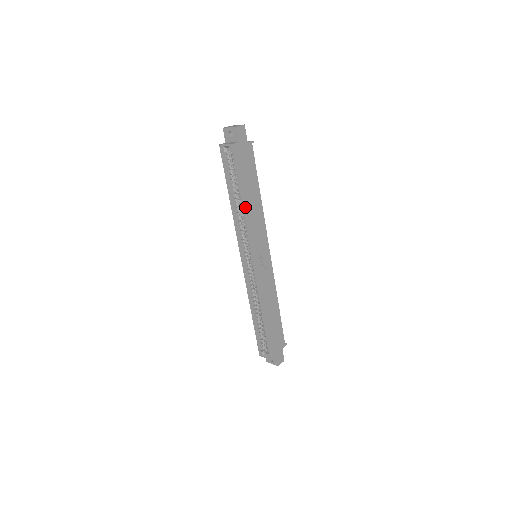
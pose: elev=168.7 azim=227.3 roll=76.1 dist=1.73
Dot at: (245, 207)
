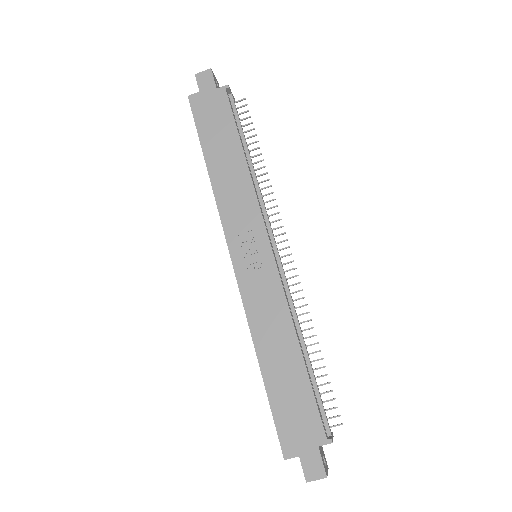
Dot at: (212, 175)
